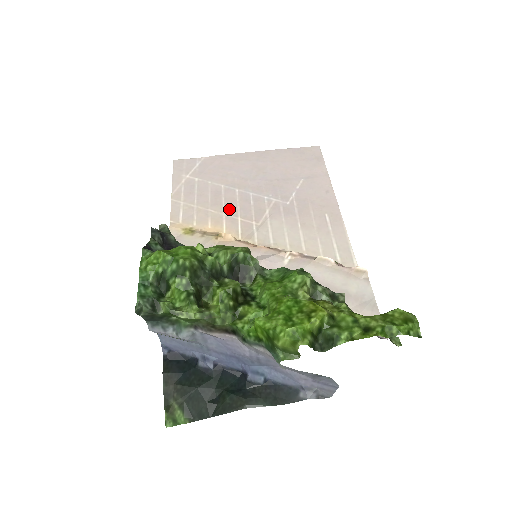
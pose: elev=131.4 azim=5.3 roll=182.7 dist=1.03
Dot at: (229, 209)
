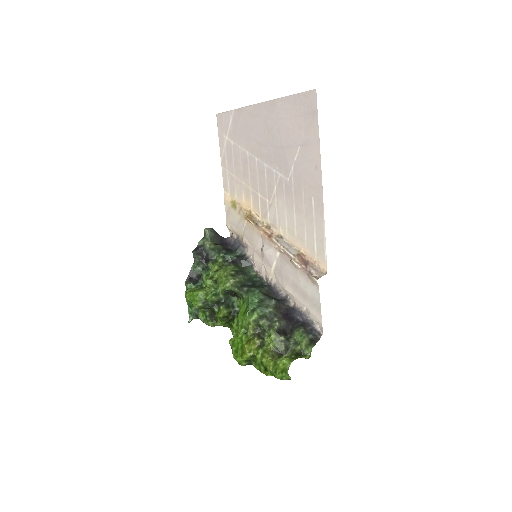
Dot at: (253, 183)
